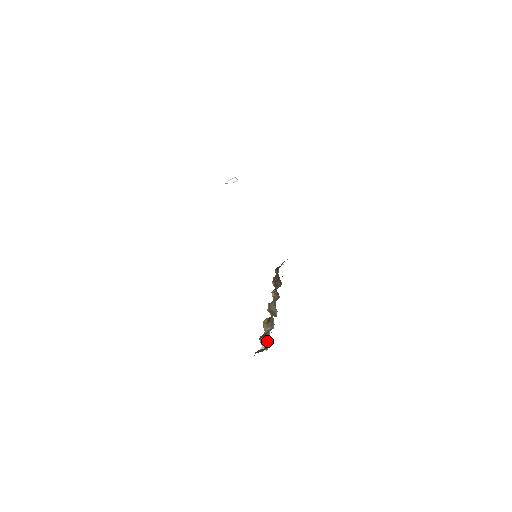
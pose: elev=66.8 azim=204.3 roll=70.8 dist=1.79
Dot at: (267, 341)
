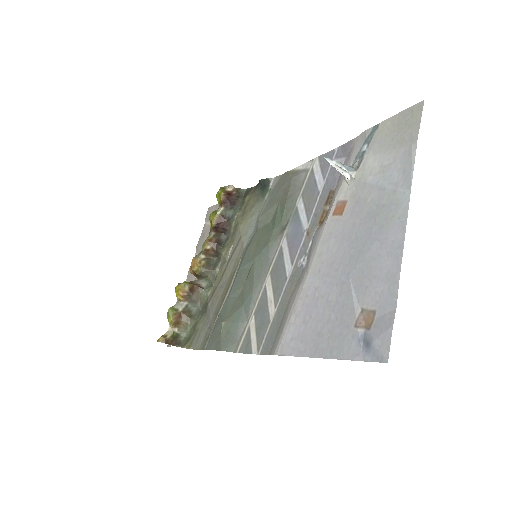
Dot at: (182, 327)
